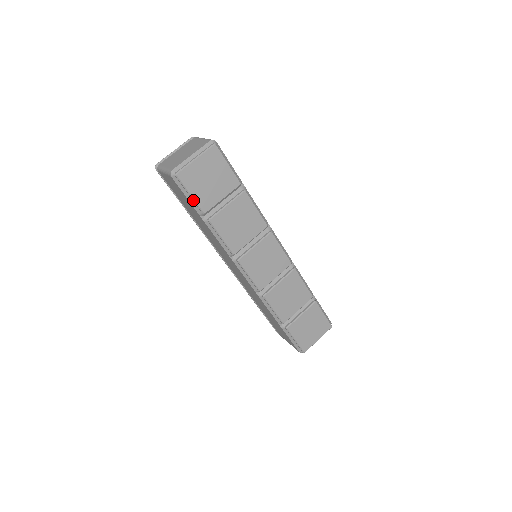
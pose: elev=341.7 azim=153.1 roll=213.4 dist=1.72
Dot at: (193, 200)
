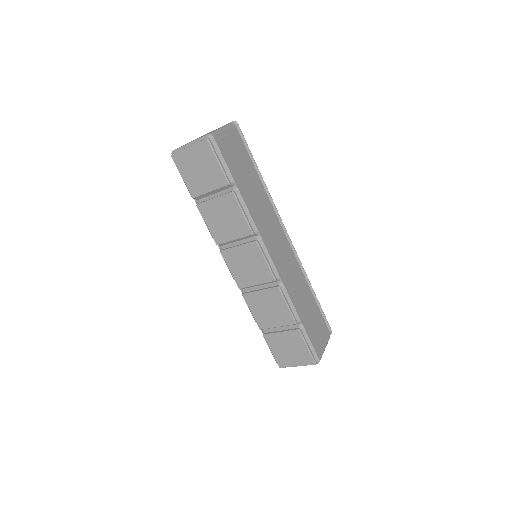
Dot at: (185, 183)
